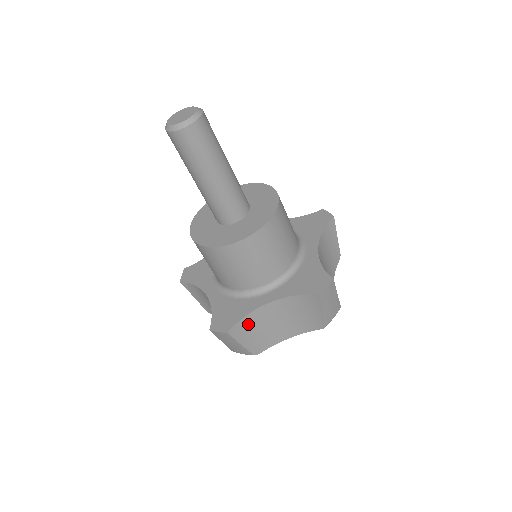
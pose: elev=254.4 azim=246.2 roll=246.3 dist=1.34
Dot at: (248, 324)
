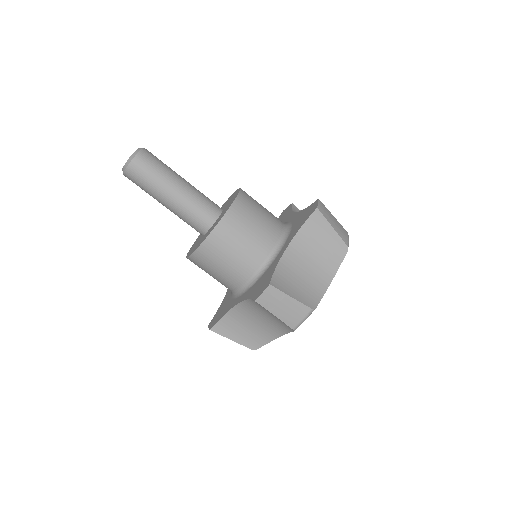
Dot at: (230, 323)
